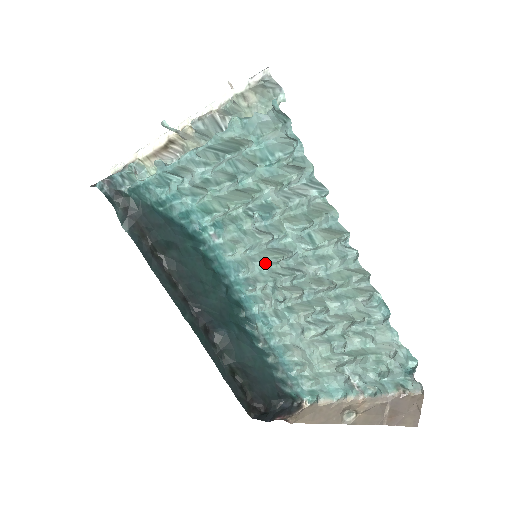
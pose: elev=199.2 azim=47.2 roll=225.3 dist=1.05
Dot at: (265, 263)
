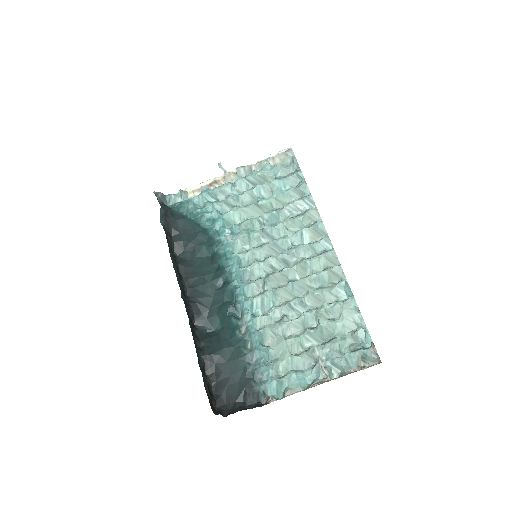
Dot at: (262, 260)
